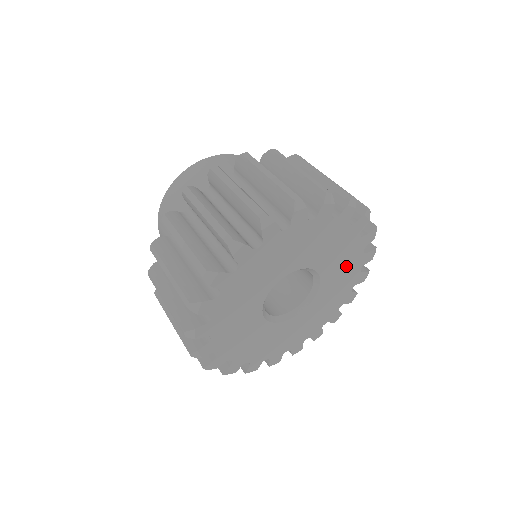
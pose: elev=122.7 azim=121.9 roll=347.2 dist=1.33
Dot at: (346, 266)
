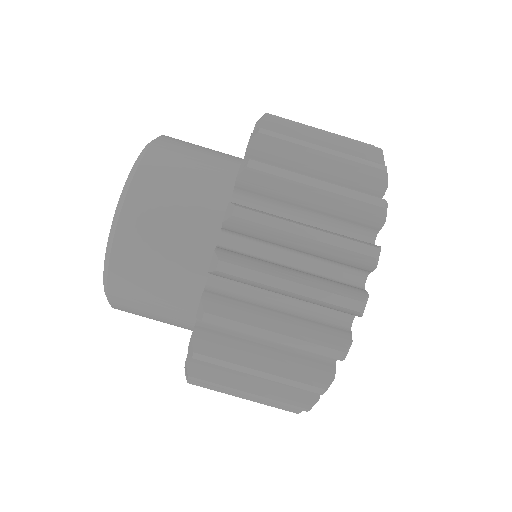
Dot at: occluded
